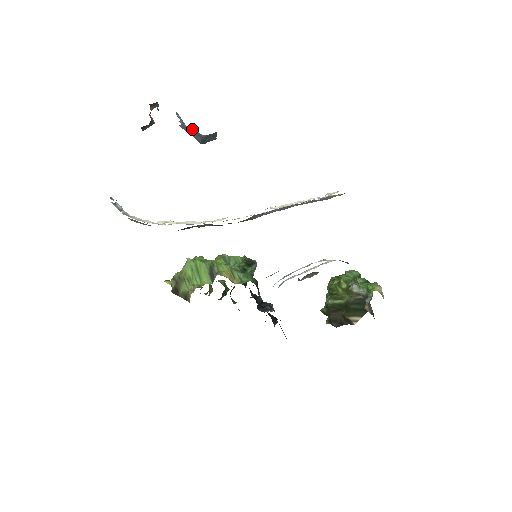
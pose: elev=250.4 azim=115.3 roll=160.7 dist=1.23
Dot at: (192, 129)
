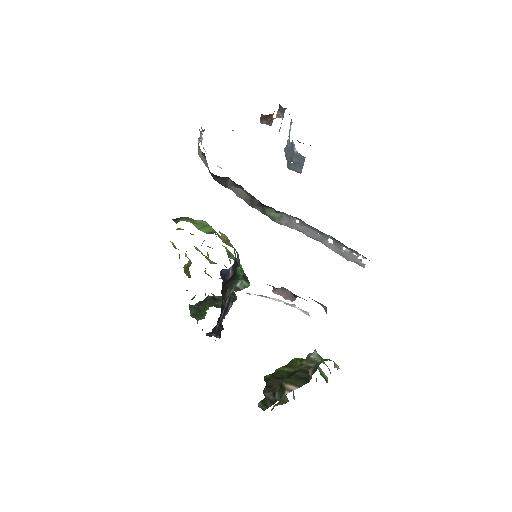
Dot at: (291, 143)
